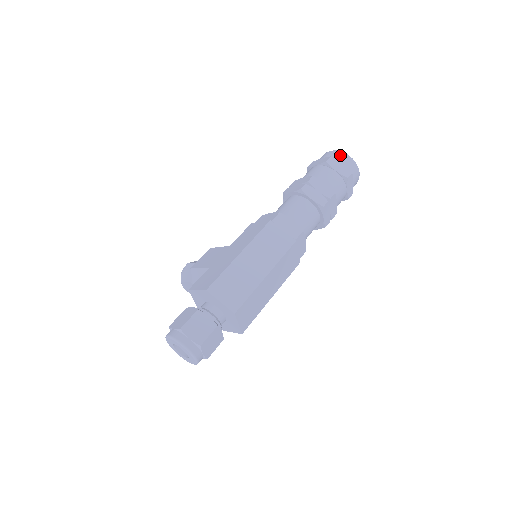
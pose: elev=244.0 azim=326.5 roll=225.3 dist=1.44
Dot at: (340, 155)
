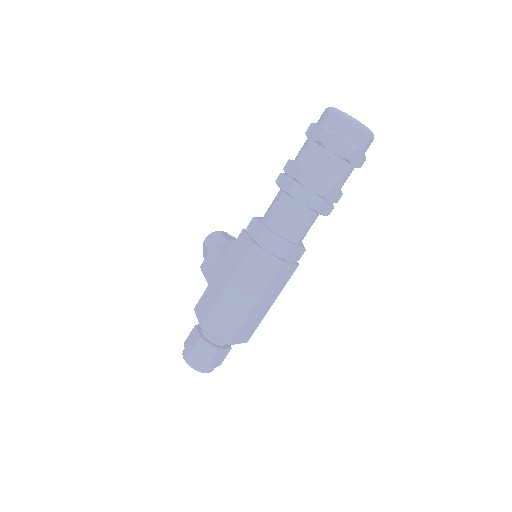
Dot at: (340, 123)
